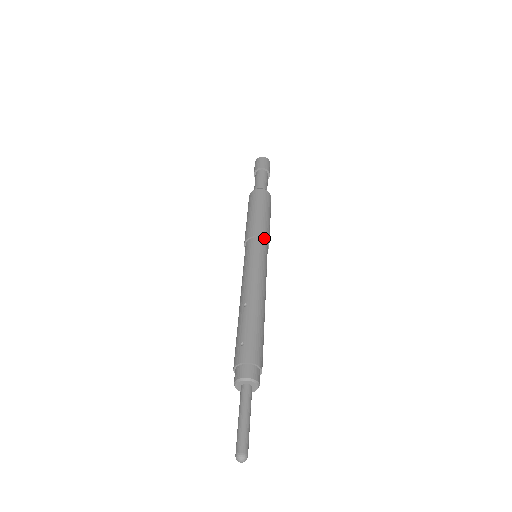
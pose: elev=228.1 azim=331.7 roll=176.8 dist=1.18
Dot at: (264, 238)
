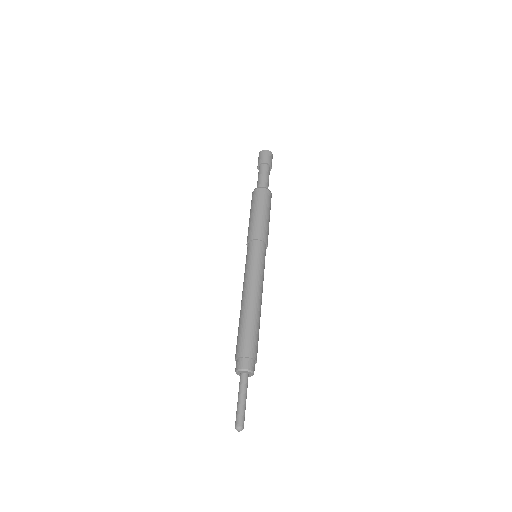
Dot at: (254, 239)
